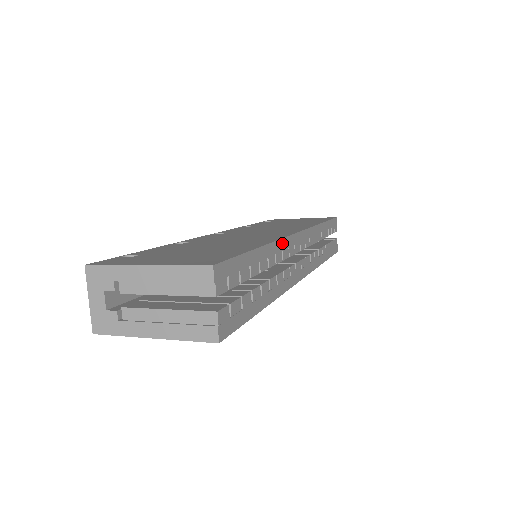
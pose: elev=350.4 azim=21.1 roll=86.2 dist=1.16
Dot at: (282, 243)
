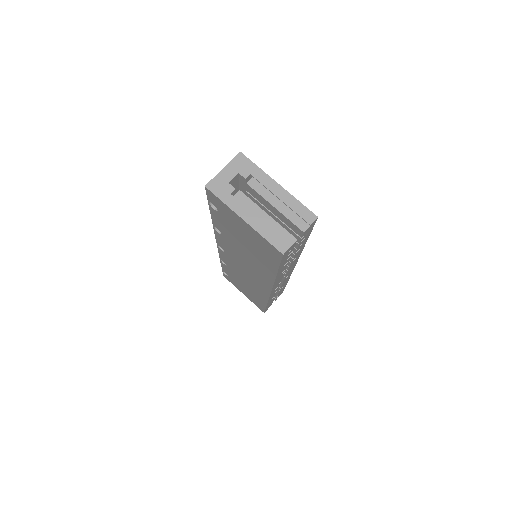
Dot at: occluded
